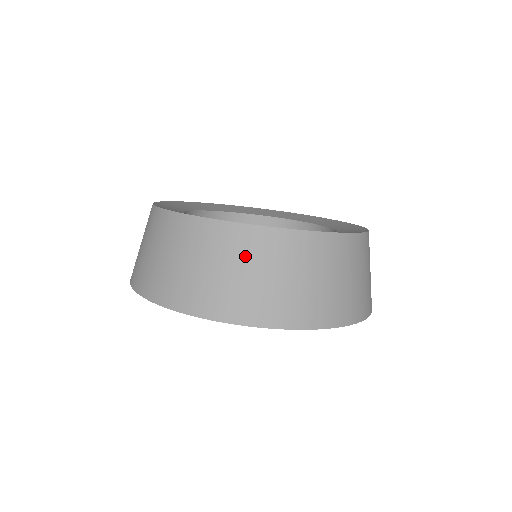
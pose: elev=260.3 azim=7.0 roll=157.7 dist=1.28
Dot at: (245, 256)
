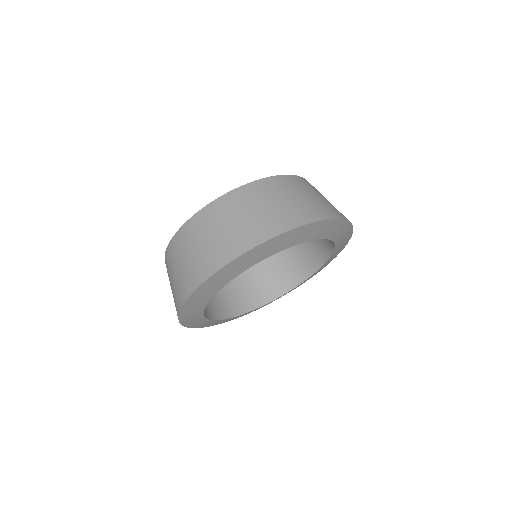
Dot at: (186, 245)
